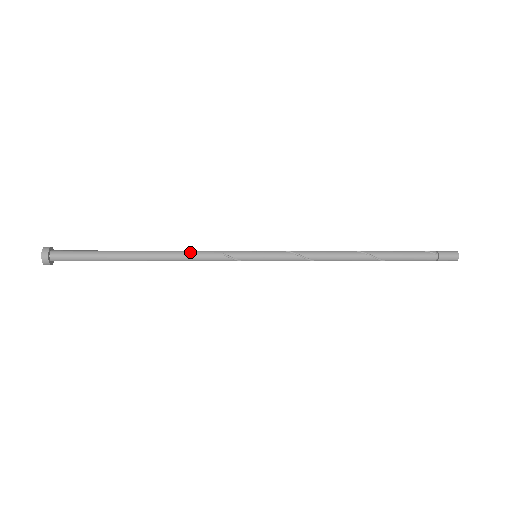
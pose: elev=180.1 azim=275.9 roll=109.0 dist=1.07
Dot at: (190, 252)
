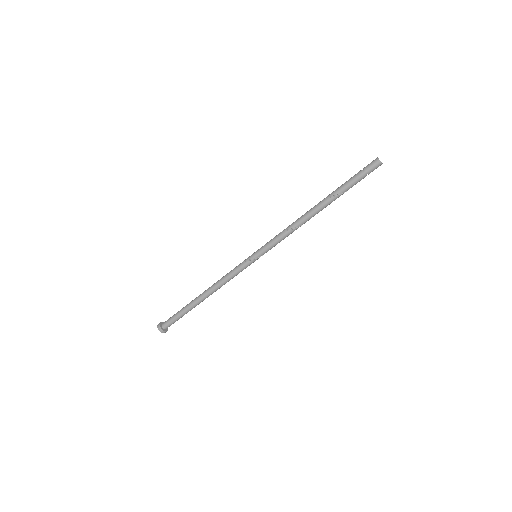
Dot at: occluded
